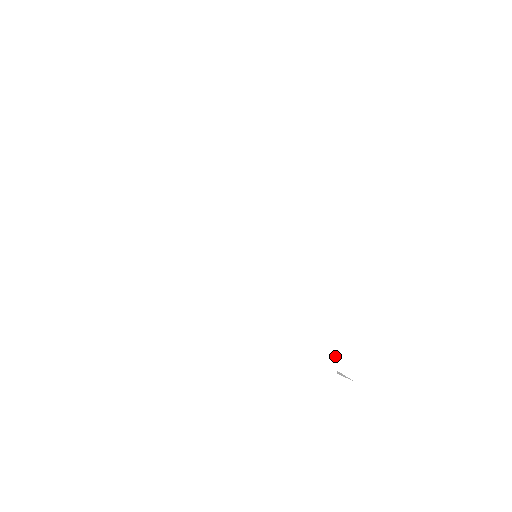
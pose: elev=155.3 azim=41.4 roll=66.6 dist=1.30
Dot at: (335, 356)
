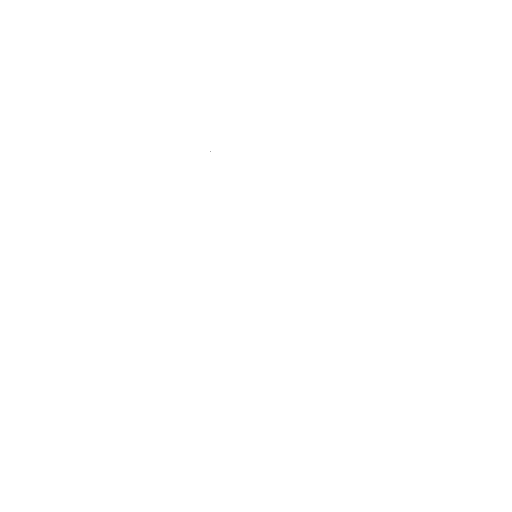
Dot at: occluded
